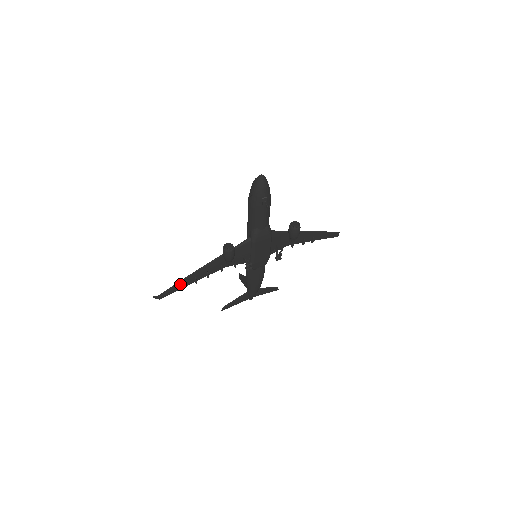
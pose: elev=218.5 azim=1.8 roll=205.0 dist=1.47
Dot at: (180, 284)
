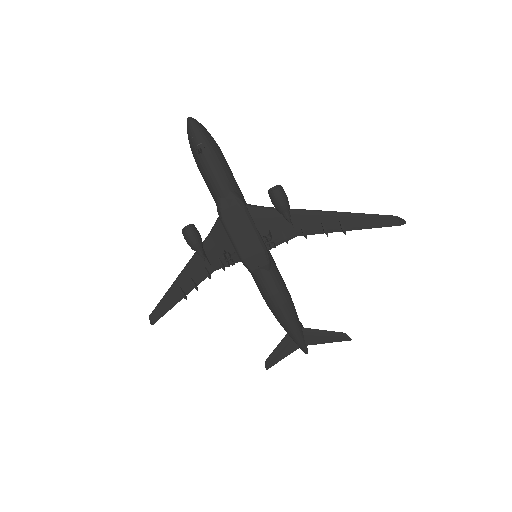
Dot at: (167, 299)
